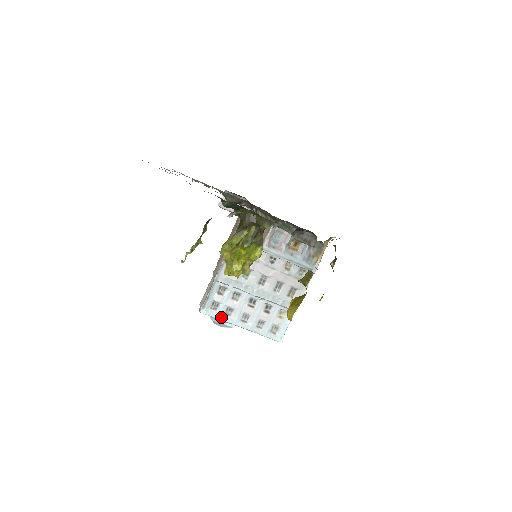
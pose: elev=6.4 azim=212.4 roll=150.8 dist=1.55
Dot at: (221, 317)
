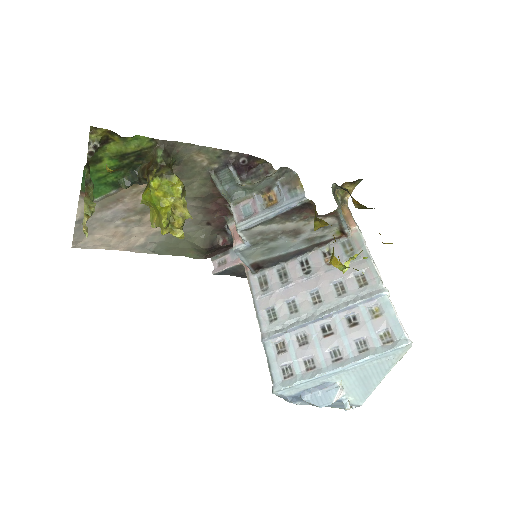
Dot at: (304, 377)
